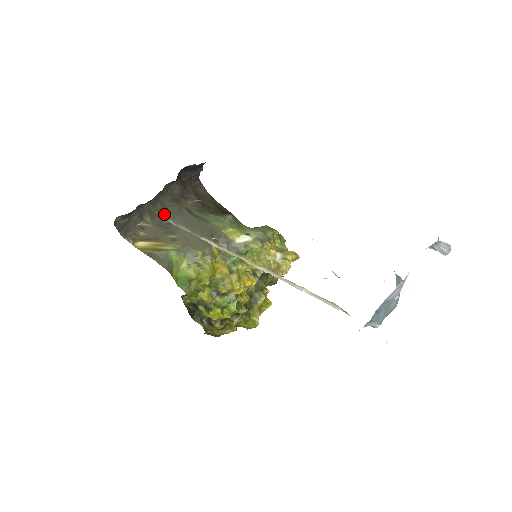
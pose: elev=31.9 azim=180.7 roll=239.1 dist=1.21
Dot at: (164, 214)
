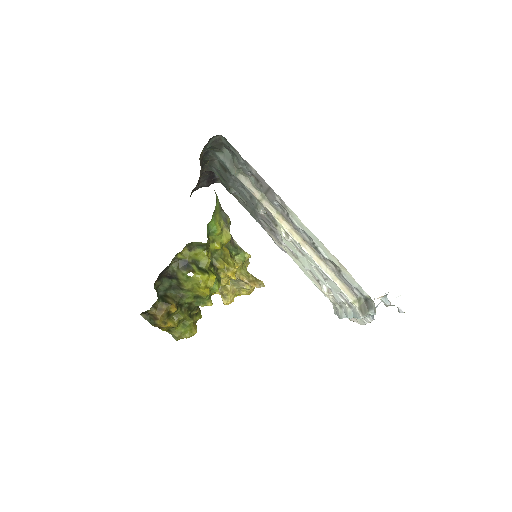
Dot at: occluded
